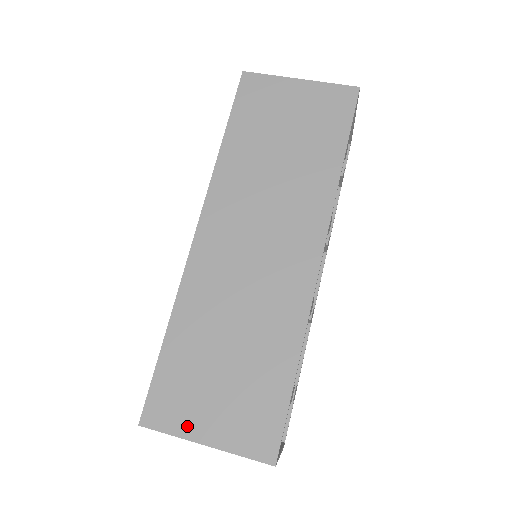
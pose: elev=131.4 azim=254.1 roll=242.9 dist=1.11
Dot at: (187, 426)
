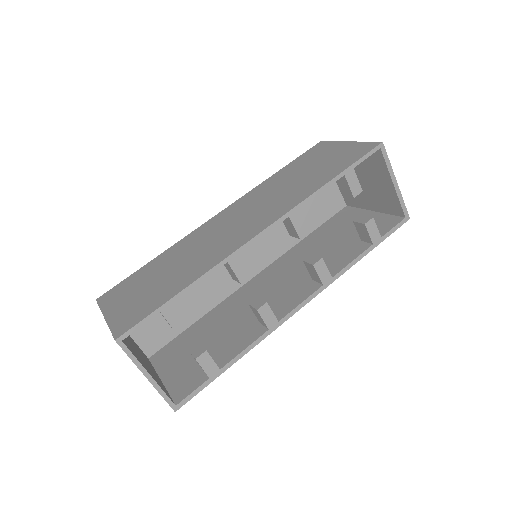
Dot at: (110, 306)
